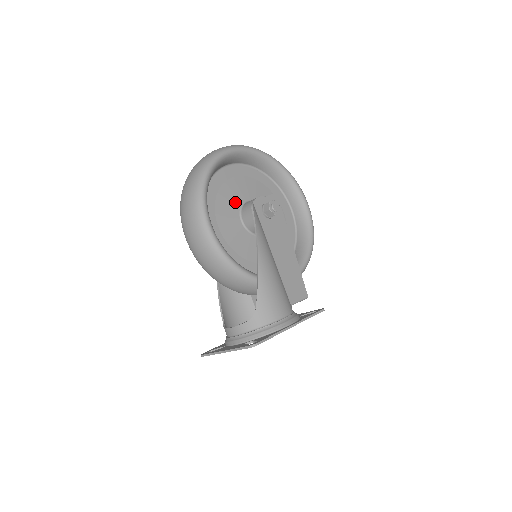
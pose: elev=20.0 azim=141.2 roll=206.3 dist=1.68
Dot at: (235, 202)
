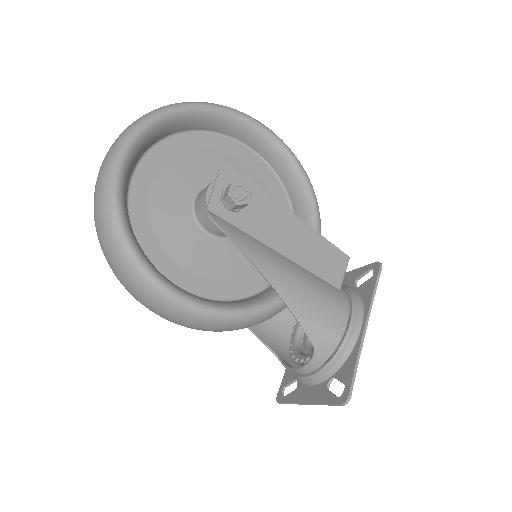
Dot at: (182, 217)
